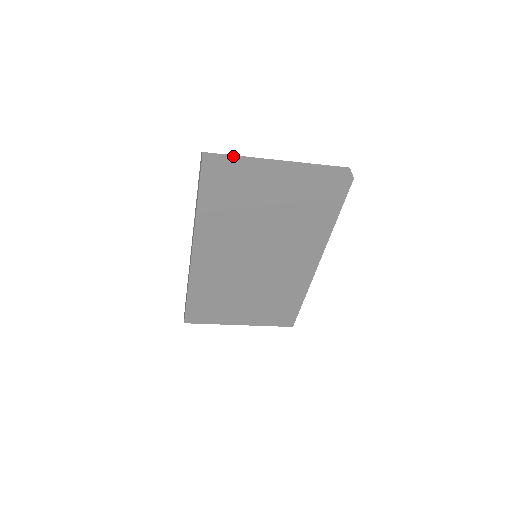
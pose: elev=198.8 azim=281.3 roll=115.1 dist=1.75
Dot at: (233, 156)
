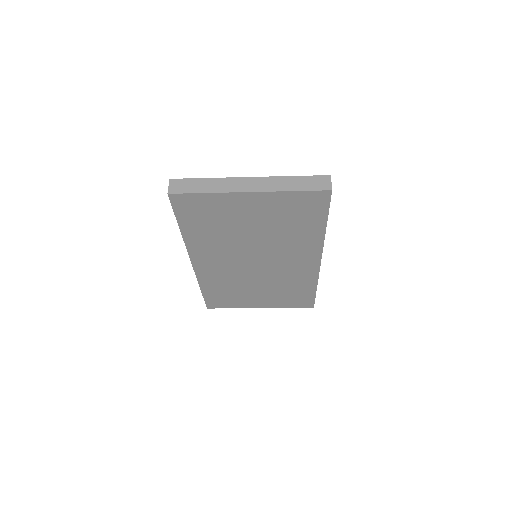
Dot at: (201, 179)
